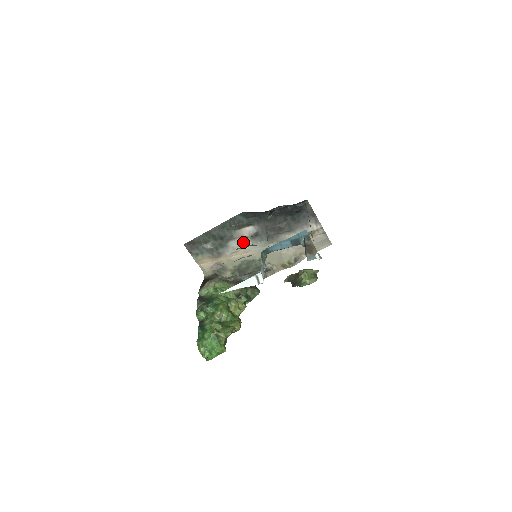
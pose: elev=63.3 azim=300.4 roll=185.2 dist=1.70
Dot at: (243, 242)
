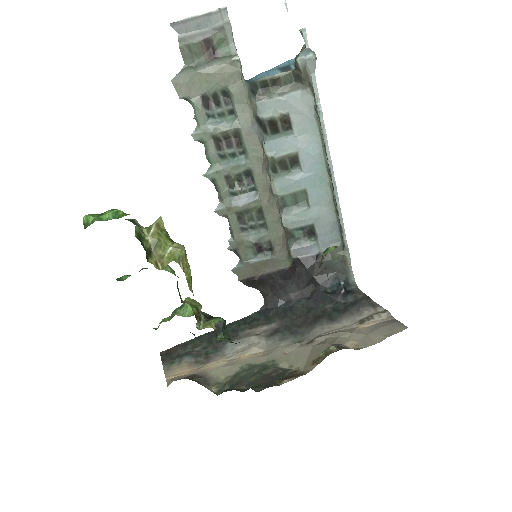
Dot at: (252, 341)
